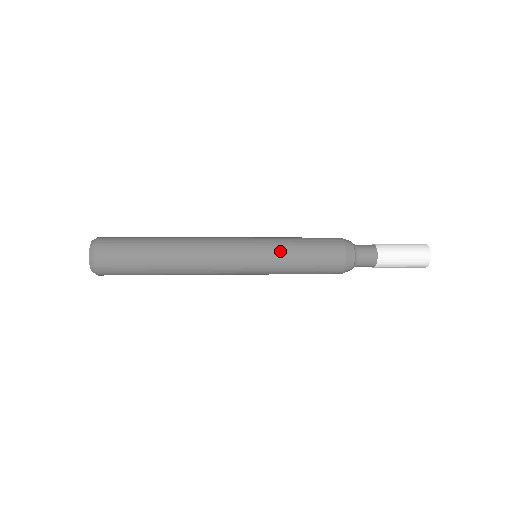
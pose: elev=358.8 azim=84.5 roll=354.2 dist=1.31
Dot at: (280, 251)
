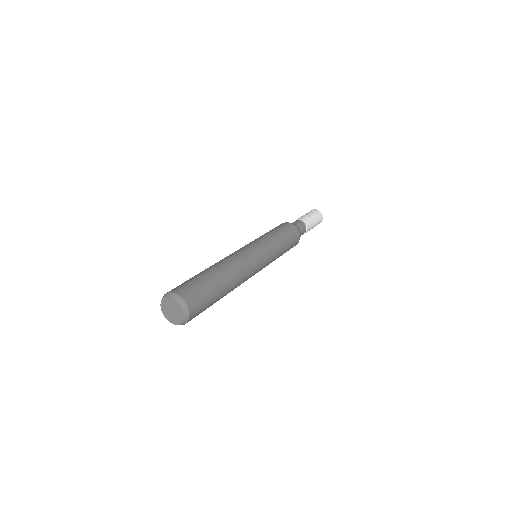
Dot at: (277, 253)
